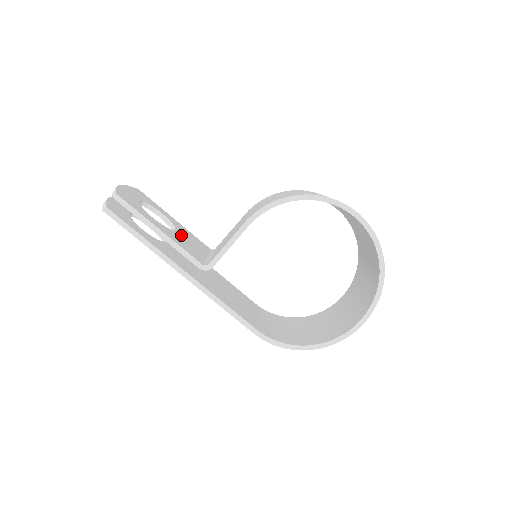
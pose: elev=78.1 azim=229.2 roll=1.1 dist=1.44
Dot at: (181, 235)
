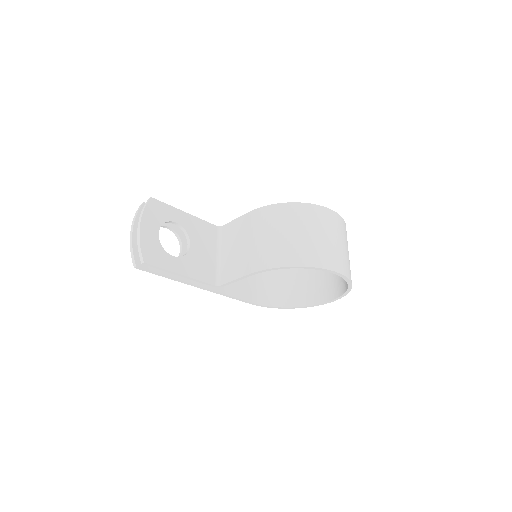
Dot at: (195, 248)
